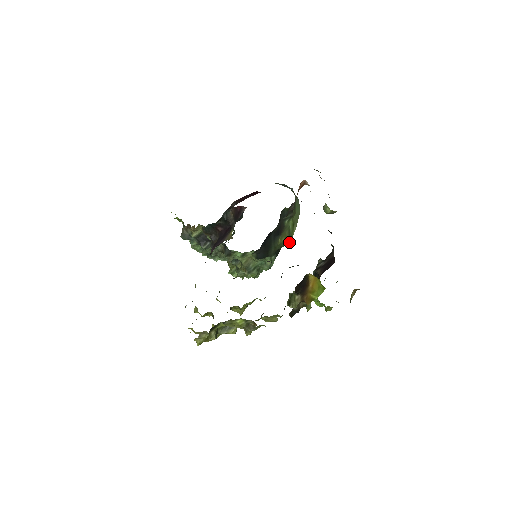
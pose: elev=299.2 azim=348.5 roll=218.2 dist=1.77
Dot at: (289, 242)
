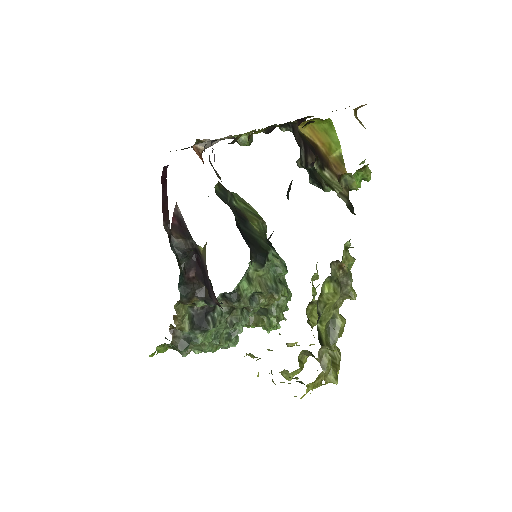
Dot at: (264, 222)
